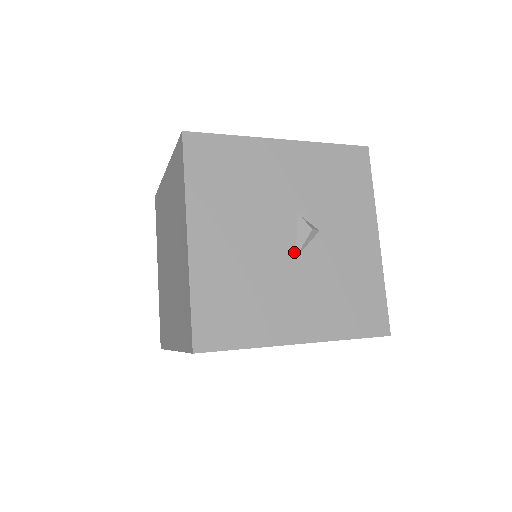
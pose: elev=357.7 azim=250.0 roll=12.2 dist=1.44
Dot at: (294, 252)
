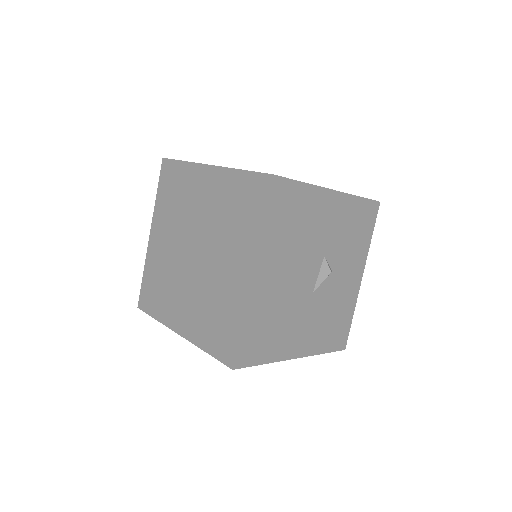
Dot at: (313, 288)
